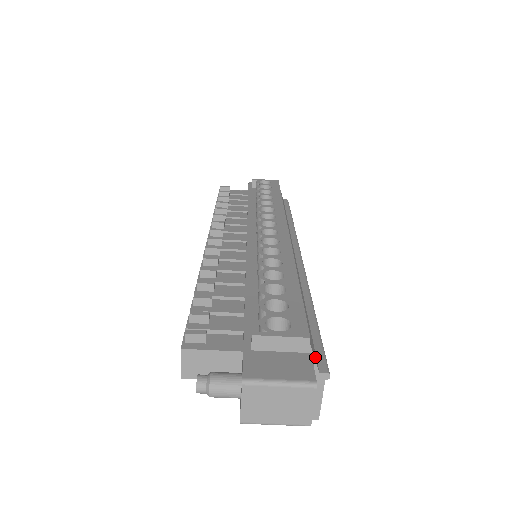
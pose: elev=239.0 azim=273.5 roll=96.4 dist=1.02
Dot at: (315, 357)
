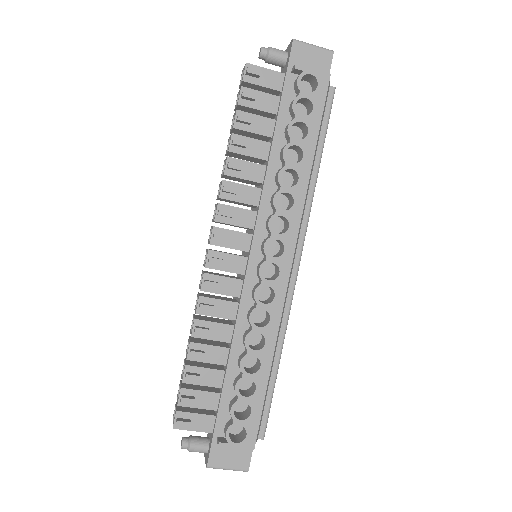
Dot at: (258, 434)
